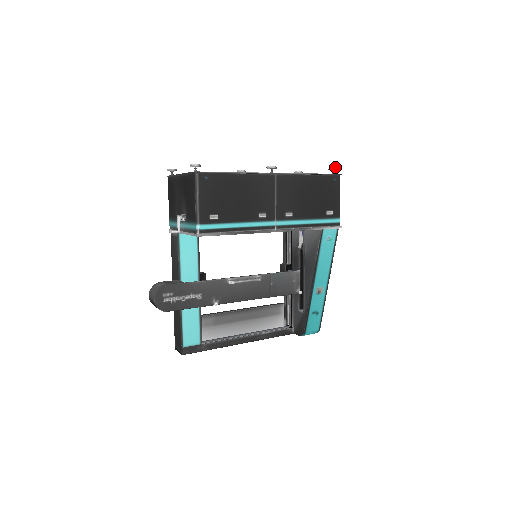
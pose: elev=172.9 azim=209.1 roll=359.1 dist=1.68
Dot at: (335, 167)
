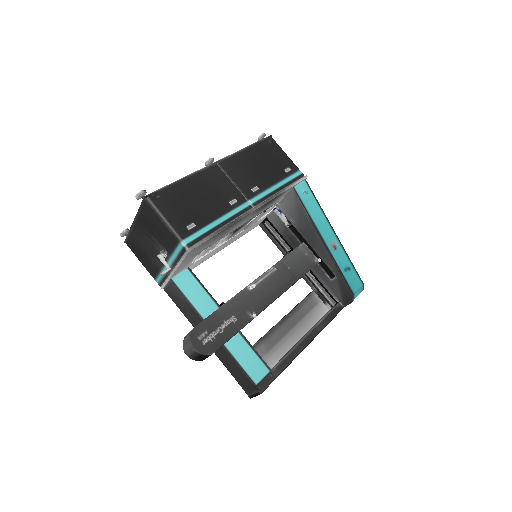
Dot at: (262, 133)
